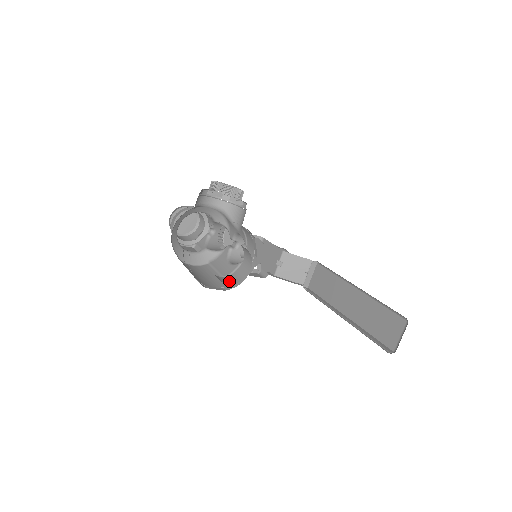
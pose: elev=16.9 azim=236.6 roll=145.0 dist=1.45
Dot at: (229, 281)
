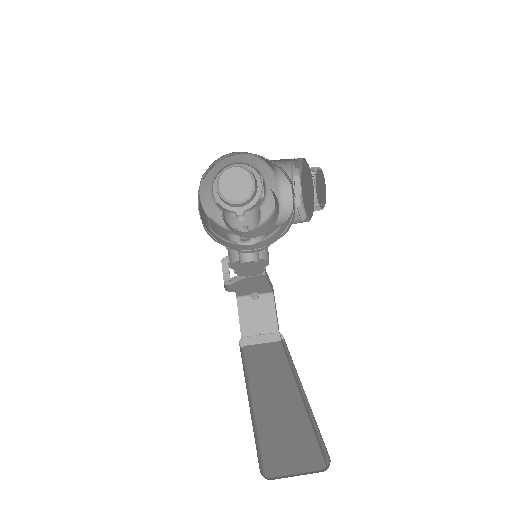
Dot at: occluded
